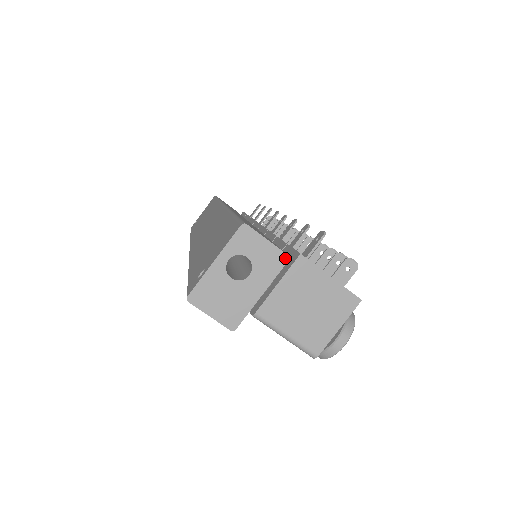
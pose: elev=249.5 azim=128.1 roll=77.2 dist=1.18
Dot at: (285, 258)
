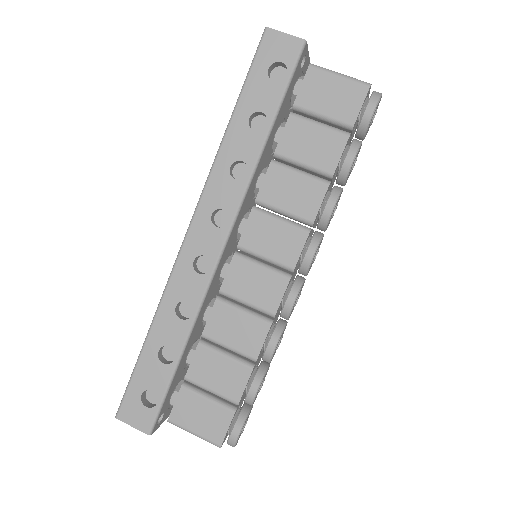
Dot at: occluded
